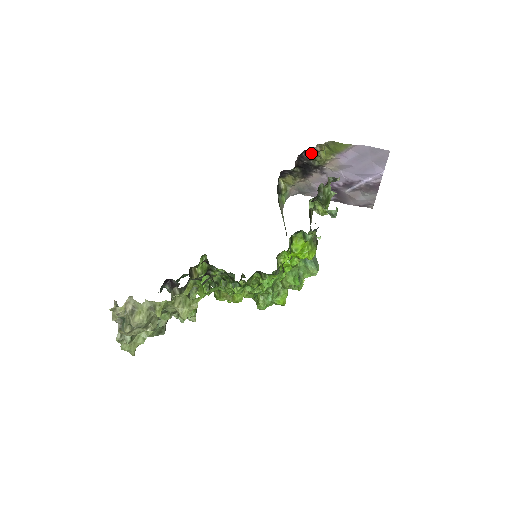
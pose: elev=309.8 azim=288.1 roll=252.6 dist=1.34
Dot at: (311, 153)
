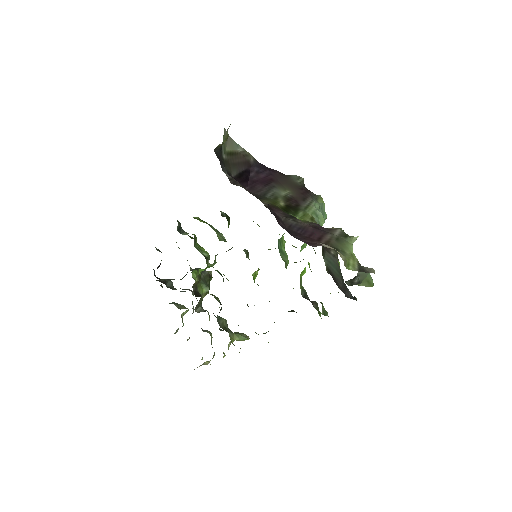
Dot at: occluded
